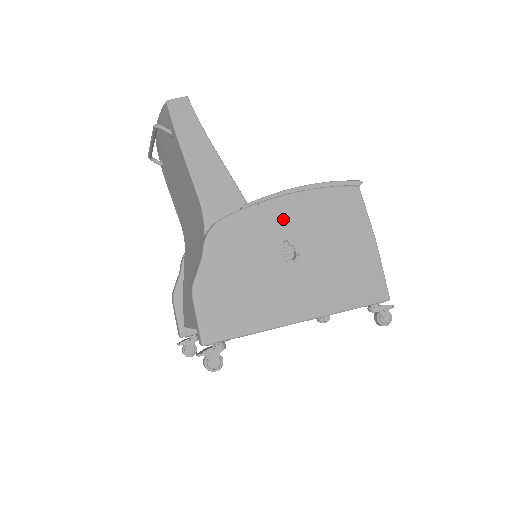
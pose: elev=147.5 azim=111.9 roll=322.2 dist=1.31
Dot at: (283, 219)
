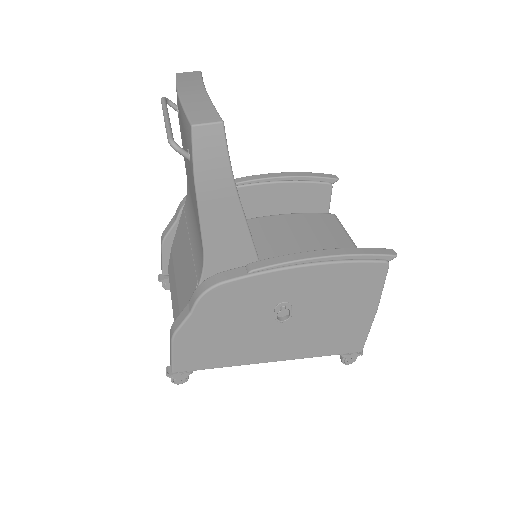
Dot at: (289, 287)
